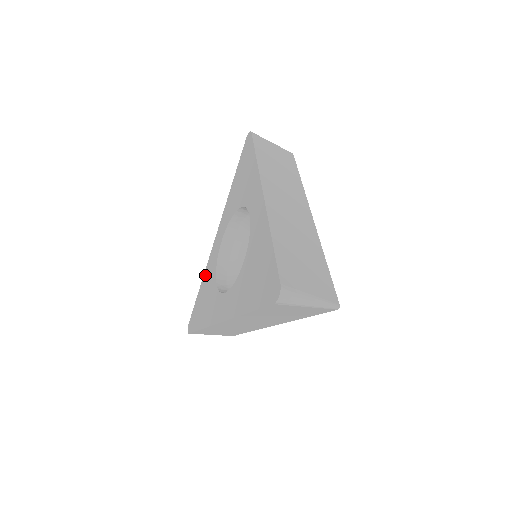
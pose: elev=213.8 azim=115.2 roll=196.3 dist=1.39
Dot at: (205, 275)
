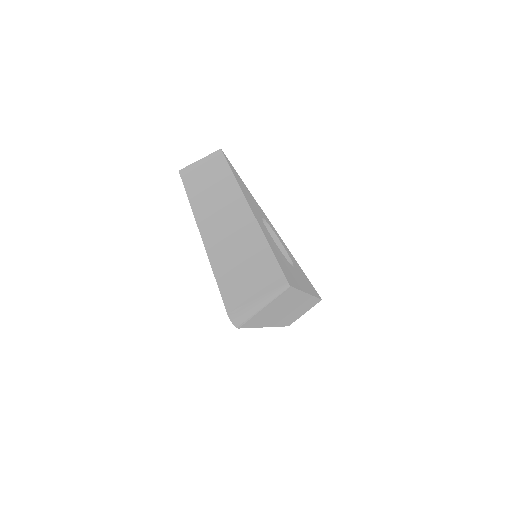
Dot at: occluded
